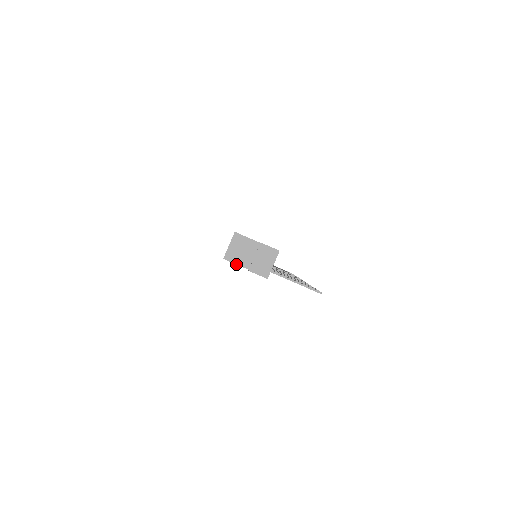
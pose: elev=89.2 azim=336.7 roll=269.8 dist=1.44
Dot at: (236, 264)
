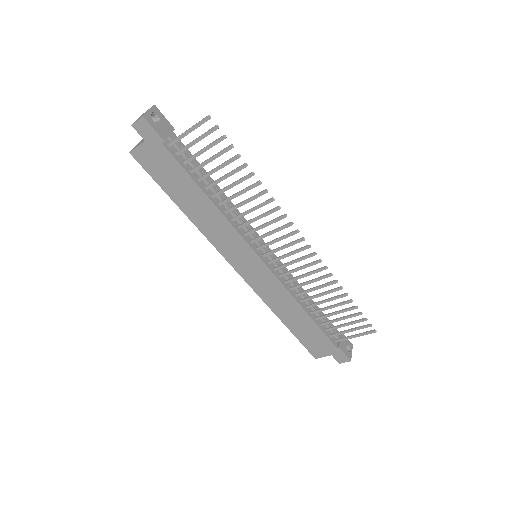
Dot at: (137, 147)
